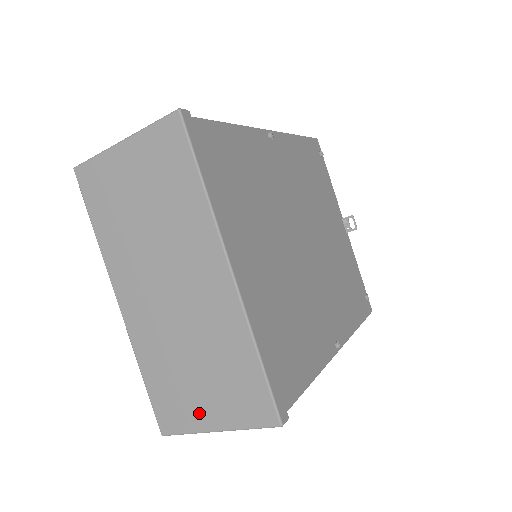
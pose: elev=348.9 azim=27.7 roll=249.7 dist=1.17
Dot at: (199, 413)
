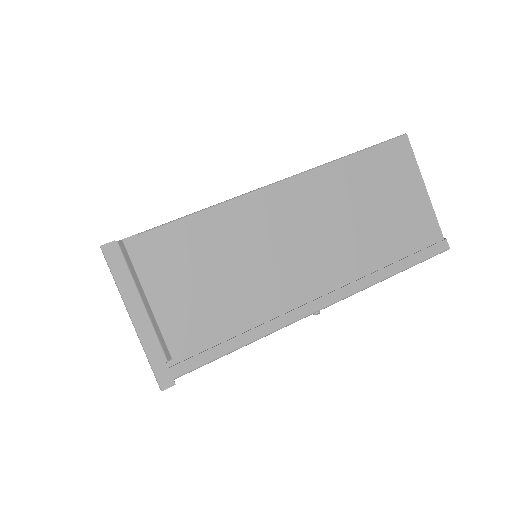
Dot at: occluded
